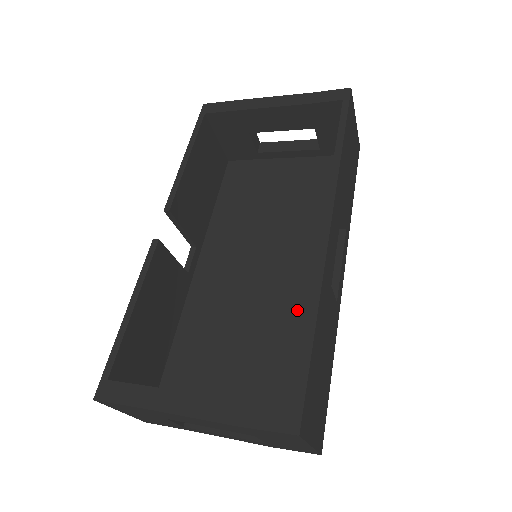
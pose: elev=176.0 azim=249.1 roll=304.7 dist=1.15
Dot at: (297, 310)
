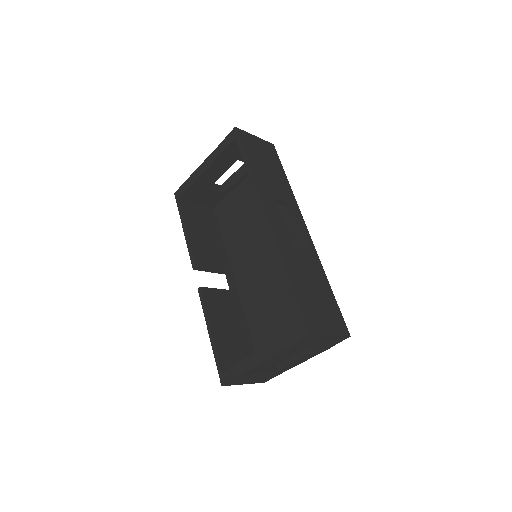
Dot at: occluded
